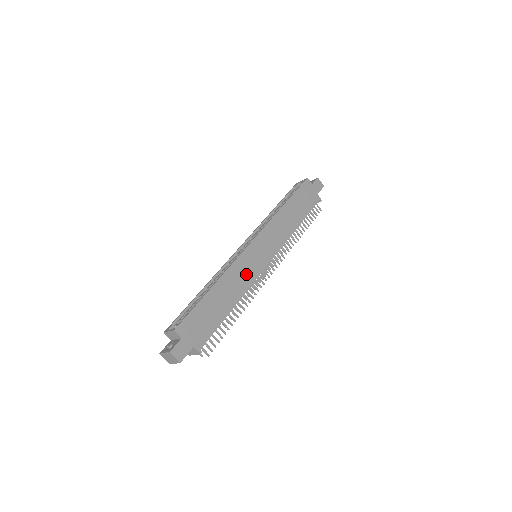
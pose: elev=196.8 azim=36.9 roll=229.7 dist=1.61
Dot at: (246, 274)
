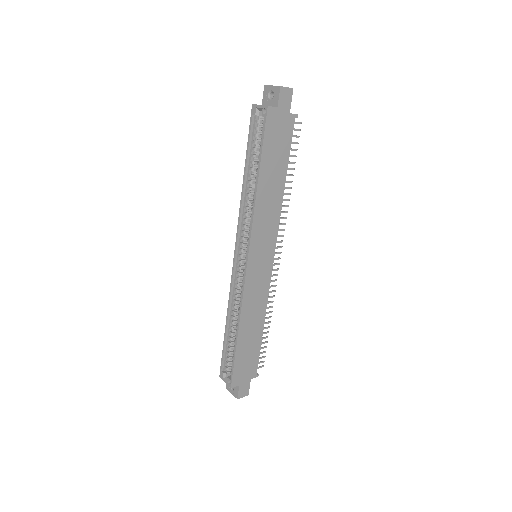
Dot at: (259, 293)
